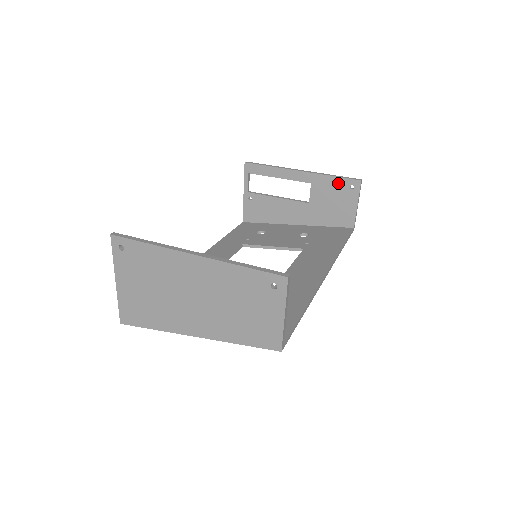
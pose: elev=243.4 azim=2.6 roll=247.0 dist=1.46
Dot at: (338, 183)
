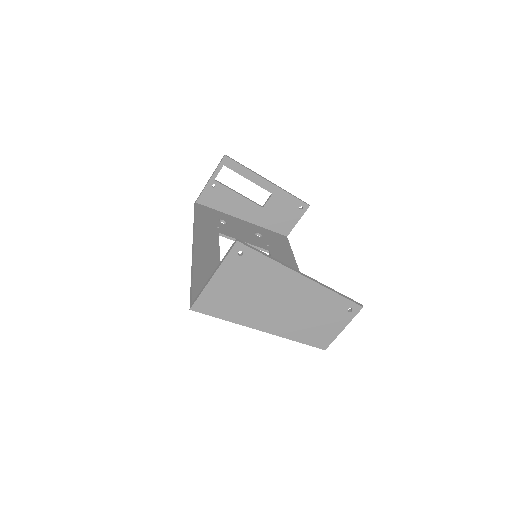
Dot at: (293, 201)
